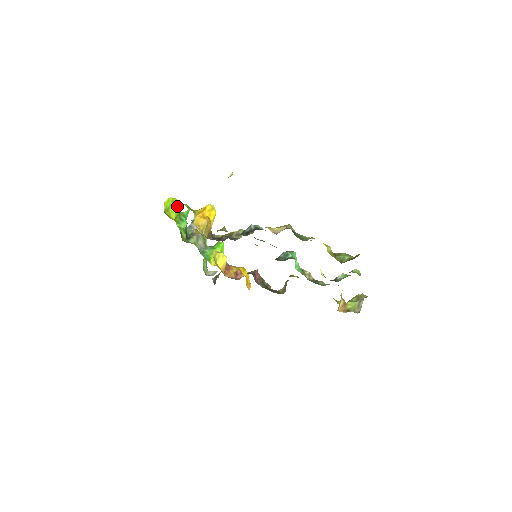
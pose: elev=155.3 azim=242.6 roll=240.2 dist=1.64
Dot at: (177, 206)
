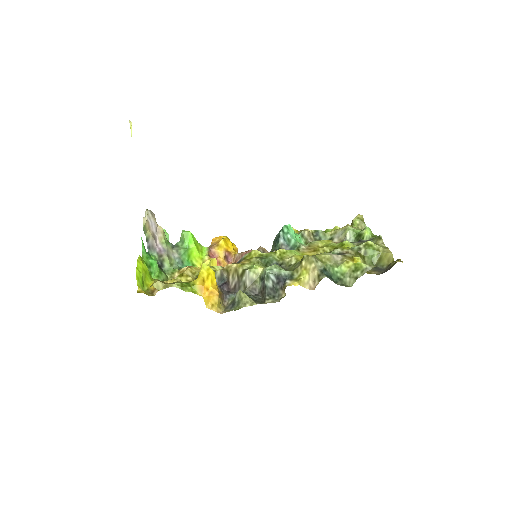
Dot at: (144, 267)
